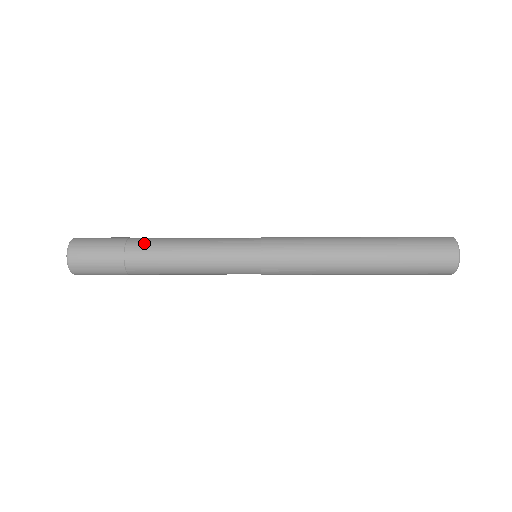
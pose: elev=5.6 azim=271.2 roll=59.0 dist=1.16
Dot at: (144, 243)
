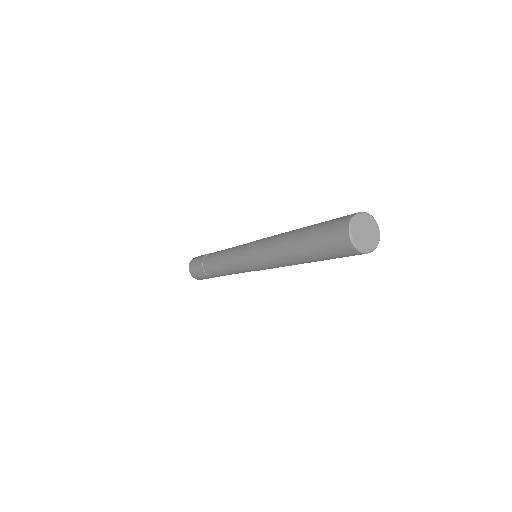
Dot at: (208, 266)
